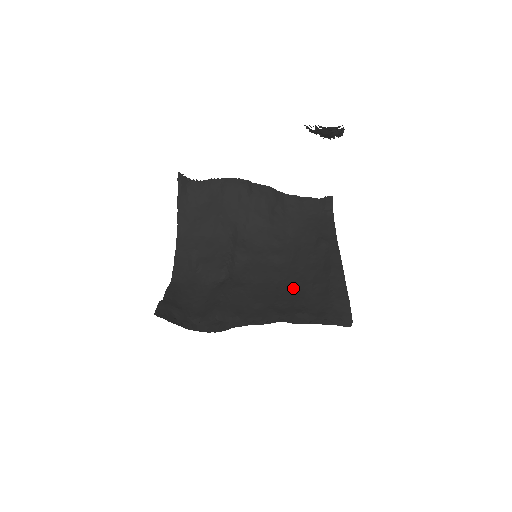
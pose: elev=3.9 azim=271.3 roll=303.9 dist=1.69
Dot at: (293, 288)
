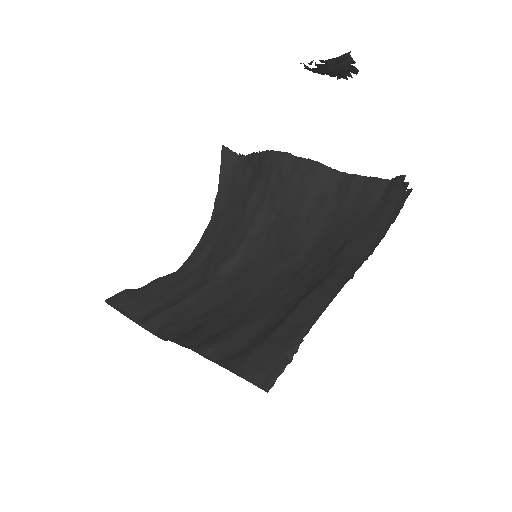
Dot at: (258, 309)
